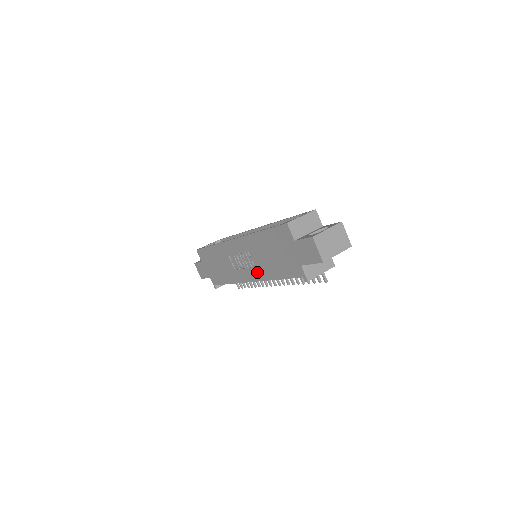
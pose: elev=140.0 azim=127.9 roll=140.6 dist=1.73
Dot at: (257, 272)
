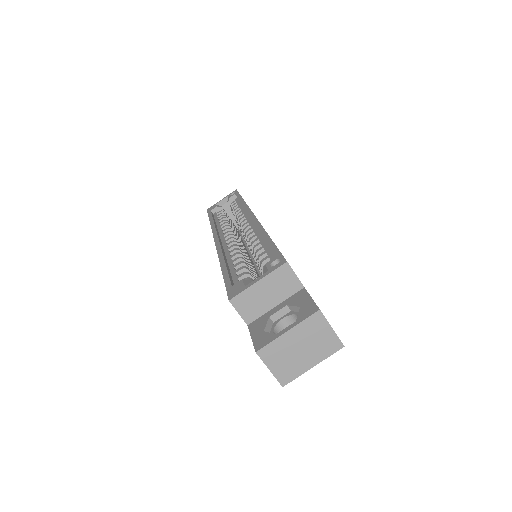
Dot at: occluded
